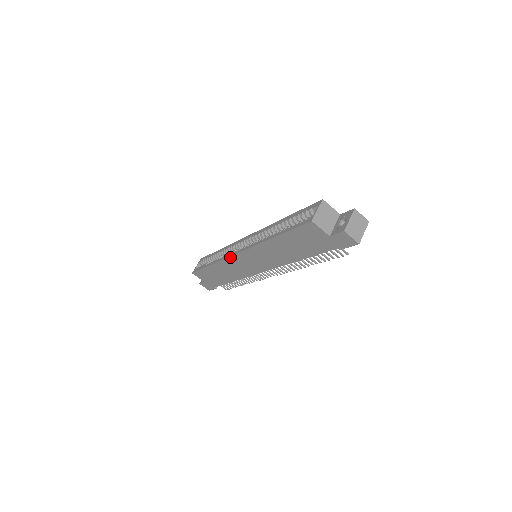
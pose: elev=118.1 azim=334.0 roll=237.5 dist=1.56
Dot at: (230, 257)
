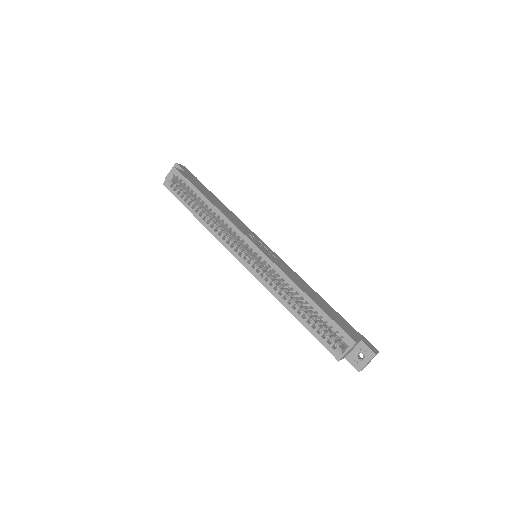
Dot at: (229, 251)
